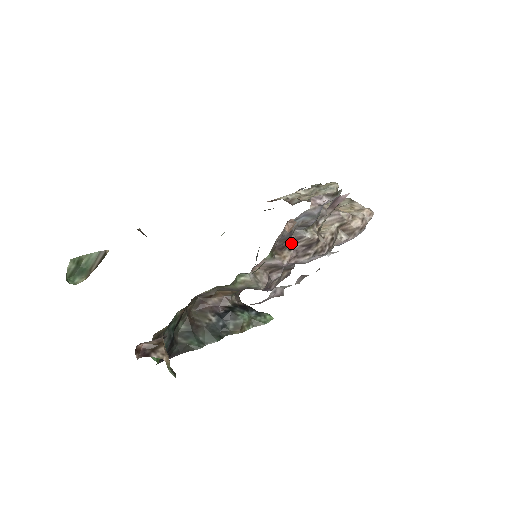
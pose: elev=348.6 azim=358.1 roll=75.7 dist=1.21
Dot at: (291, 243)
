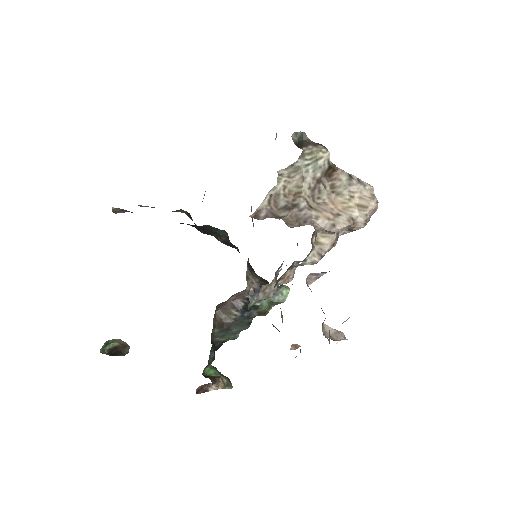
Dot at: (291, 265)
